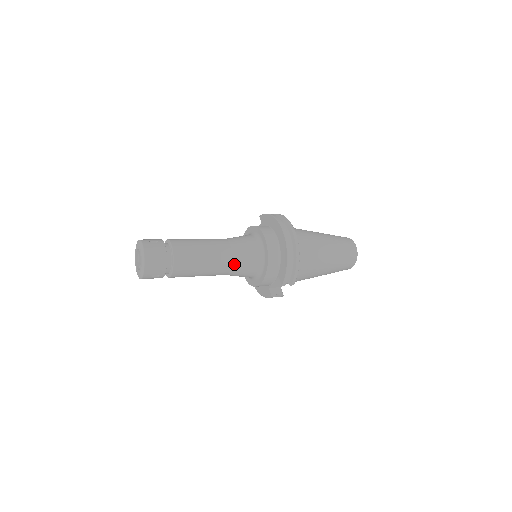
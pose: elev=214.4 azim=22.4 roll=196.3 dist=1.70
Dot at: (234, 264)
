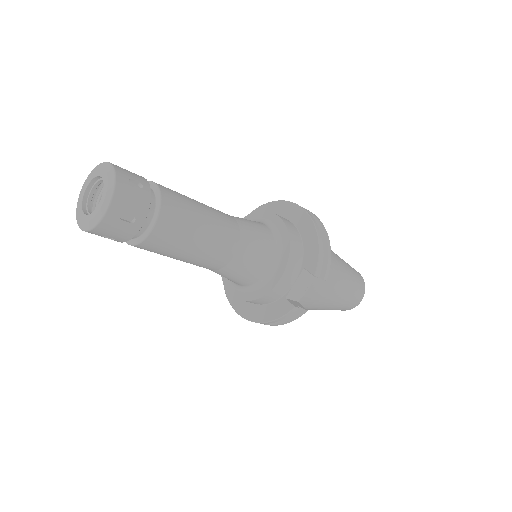
Dot at: (242, 239)
